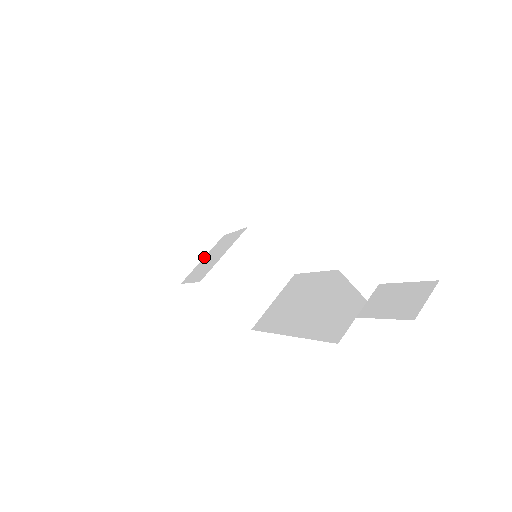
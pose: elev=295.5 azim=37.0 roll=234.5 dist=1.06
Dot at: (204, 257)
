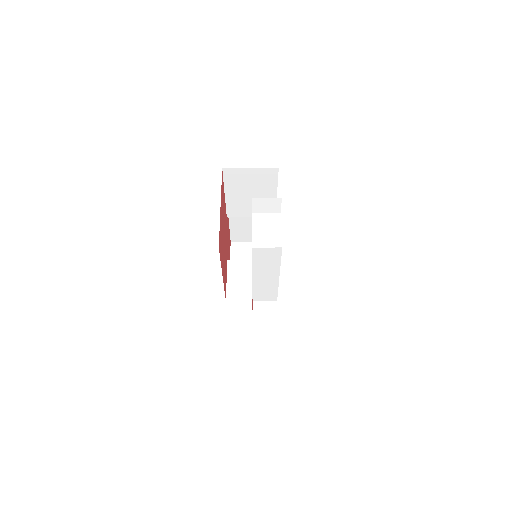
Dot at: occluded
